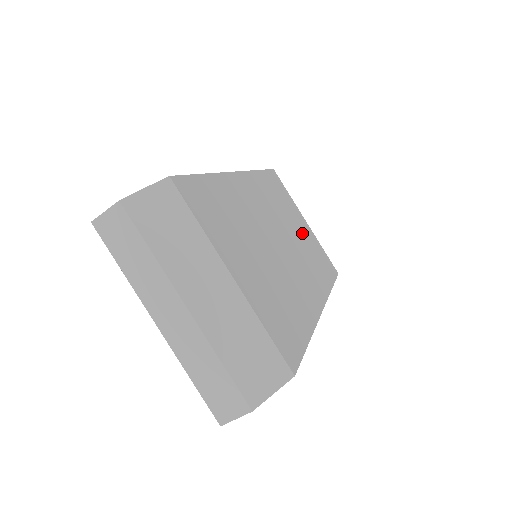
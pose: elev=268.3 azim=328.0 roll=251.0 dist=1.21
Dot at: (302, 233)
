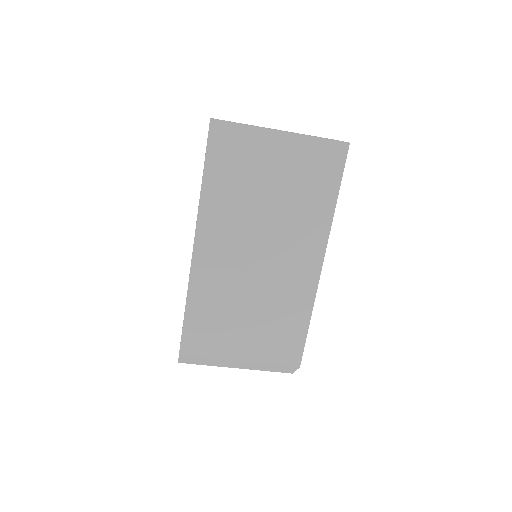
Dot at: (280, 179)
